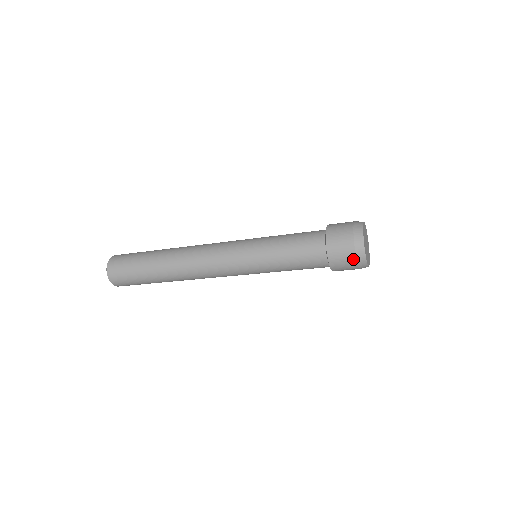
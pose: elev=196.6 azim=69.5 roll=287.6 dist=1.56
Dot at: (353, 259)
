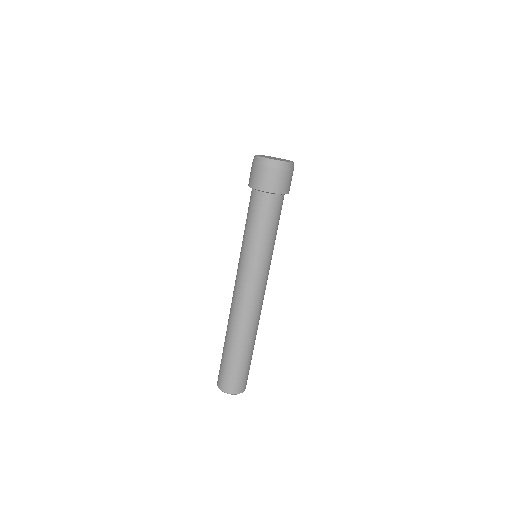
Dot at: (254, 166)
